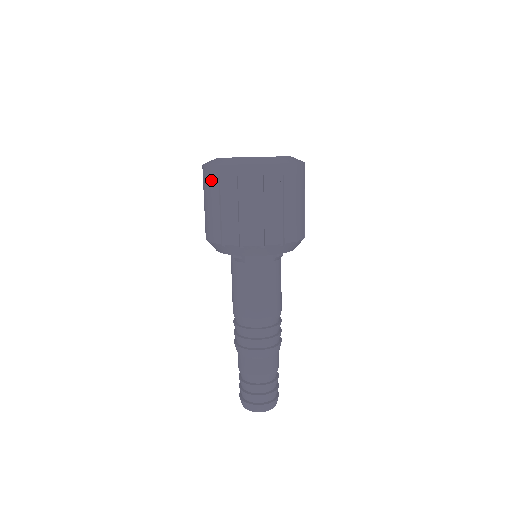
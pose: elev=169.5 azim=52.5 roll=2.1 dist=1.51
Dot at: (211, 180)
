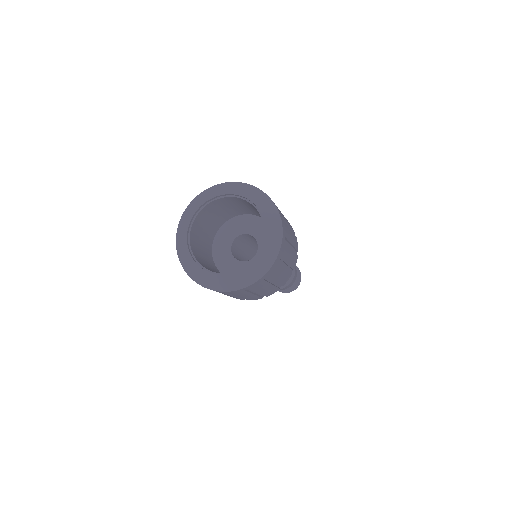
Dot at: occluded
